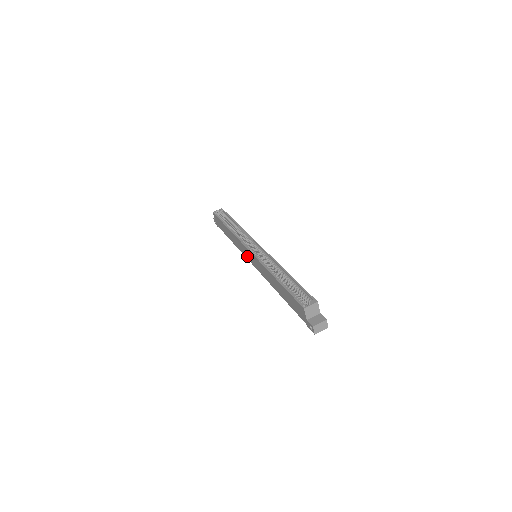
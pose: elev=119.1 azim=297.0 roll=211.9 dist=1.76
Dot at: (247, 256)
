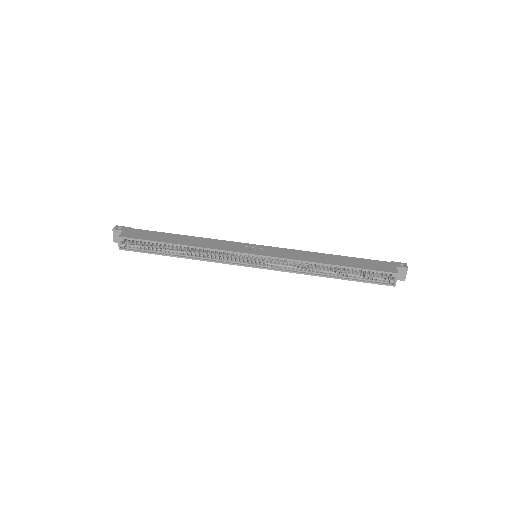
Dot at: occluded
